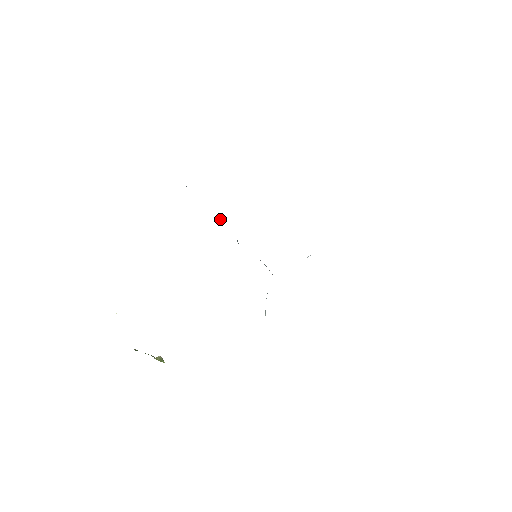
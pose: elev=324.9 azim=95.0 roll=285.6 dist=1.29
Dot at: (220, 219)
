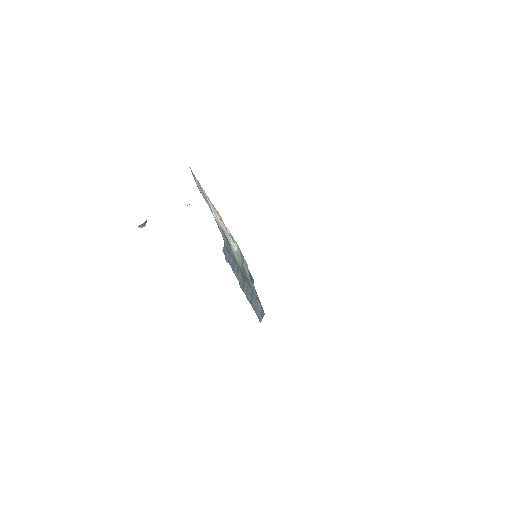
Dot at: (237, 278)
